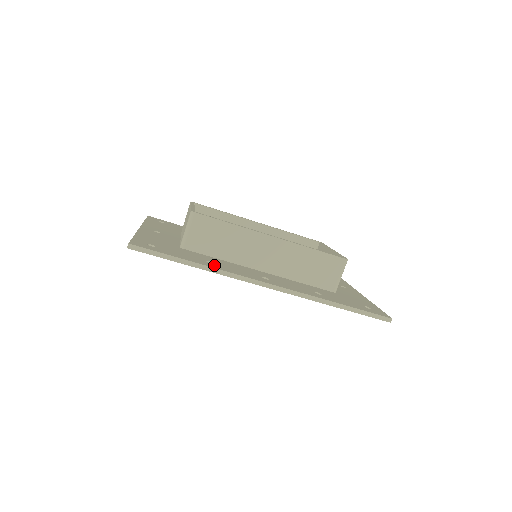
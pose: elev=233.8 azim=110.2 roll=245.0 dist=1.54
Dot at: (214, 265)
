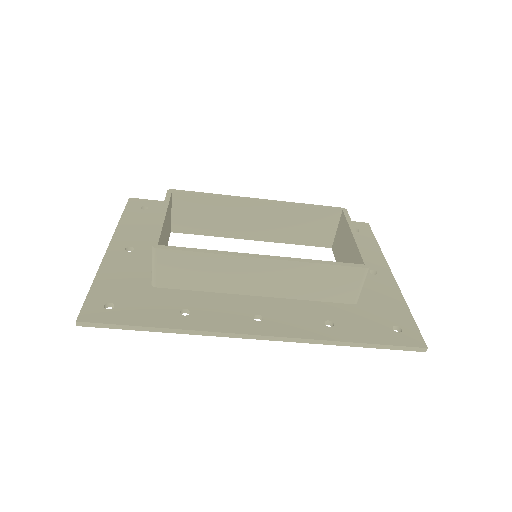
Dot at: (189, 320)
